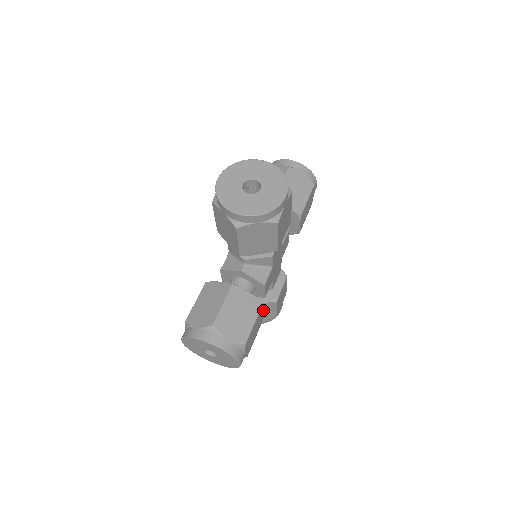
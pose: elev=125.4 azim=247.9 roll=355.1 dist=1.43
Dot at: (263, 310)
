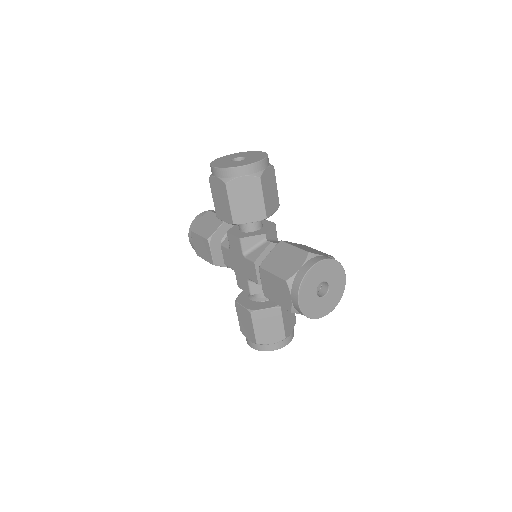
Dot at: occluded
